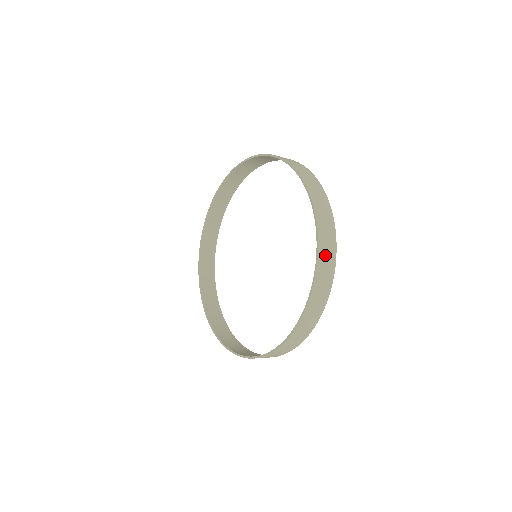
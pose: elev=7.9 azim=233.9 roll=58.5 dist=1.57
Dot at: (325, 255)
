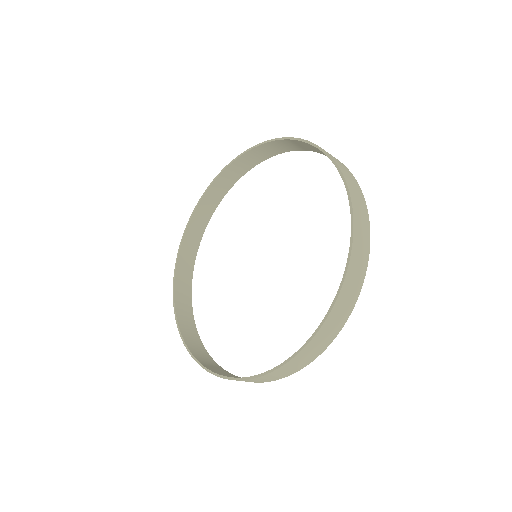
Dot at: (339, 163)
